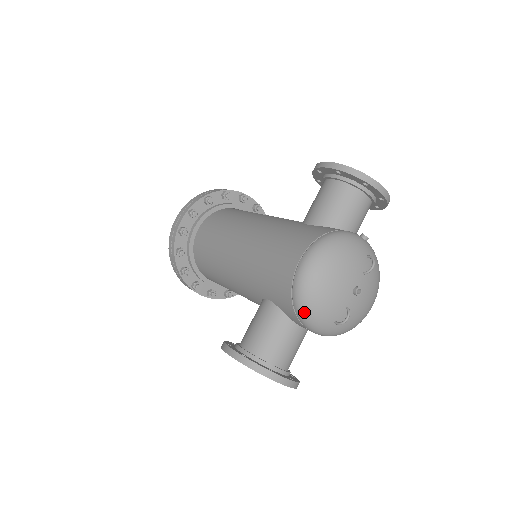
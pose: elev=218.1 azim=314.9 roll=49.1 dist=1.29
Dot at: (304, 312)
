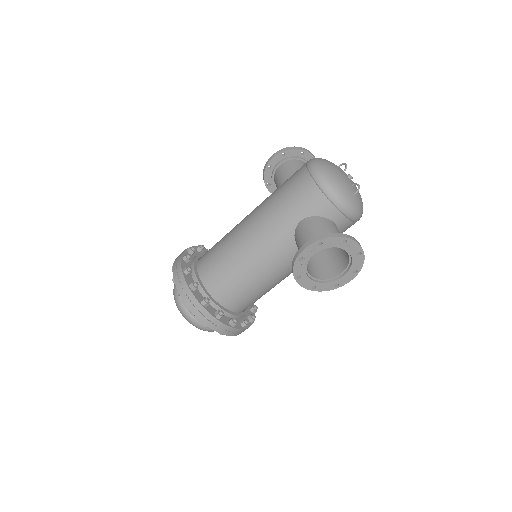
Dot at: (334, 190)
